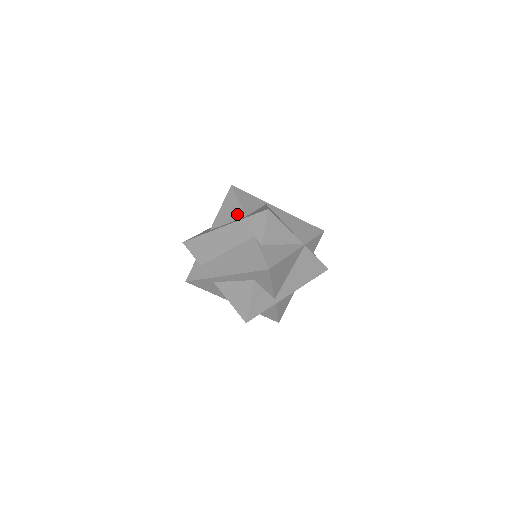
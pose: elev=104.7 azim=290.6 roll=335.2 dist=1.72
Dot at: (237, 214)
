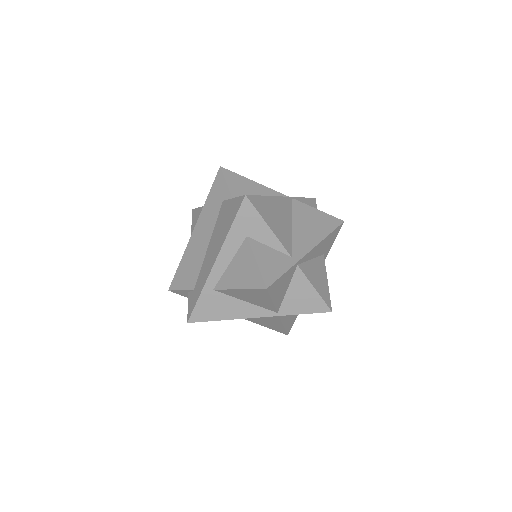
Dot at: occluded
